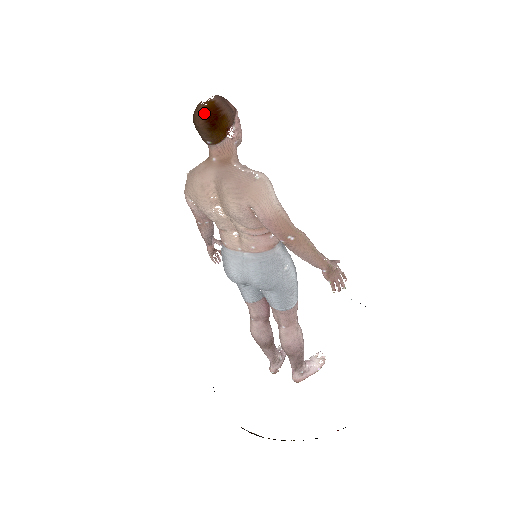
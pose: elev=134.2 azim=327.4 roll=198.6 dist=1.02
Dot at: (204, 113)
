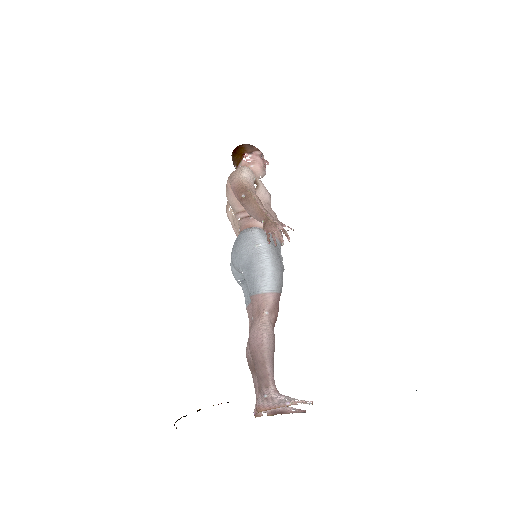
Dot at: (234, 149)
